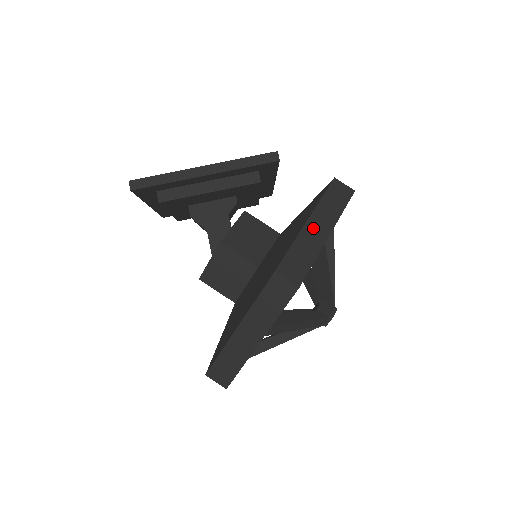
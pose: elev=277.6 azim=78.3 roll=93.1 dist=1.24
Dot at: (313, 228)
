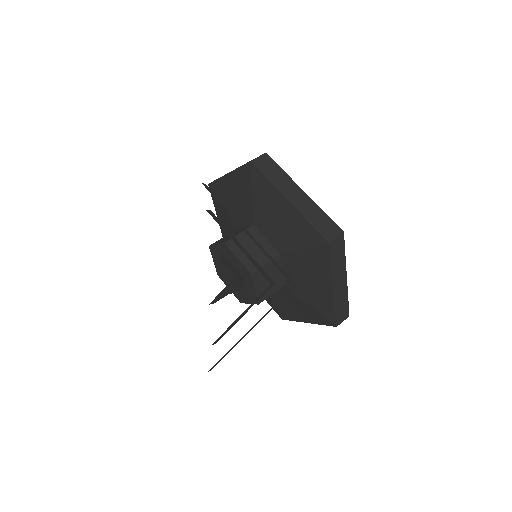
Dot at: (338, 287)
